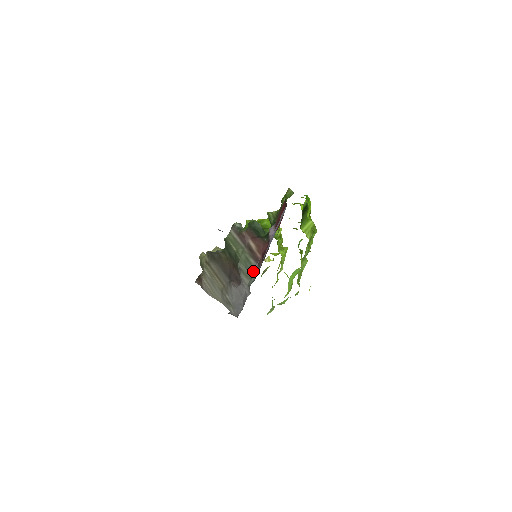
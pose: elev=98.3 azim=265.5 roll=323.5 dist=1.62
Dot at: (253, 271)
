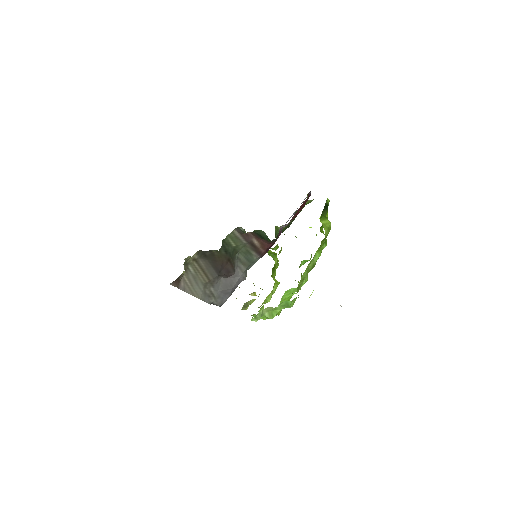
Dot at: (253, 260)
